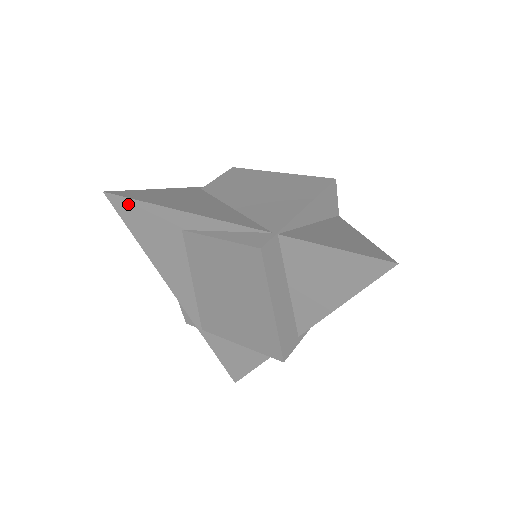
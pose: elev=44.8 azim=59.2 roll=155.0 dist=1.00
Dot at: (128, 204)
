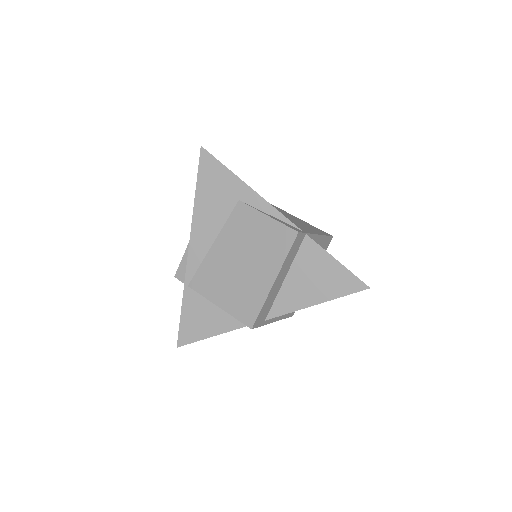
Dot at: (213, 163)
